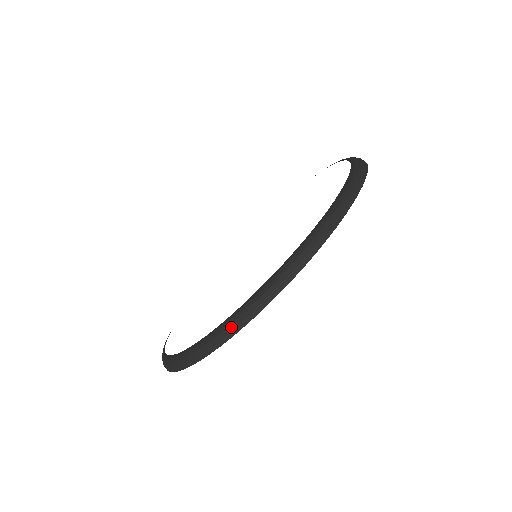
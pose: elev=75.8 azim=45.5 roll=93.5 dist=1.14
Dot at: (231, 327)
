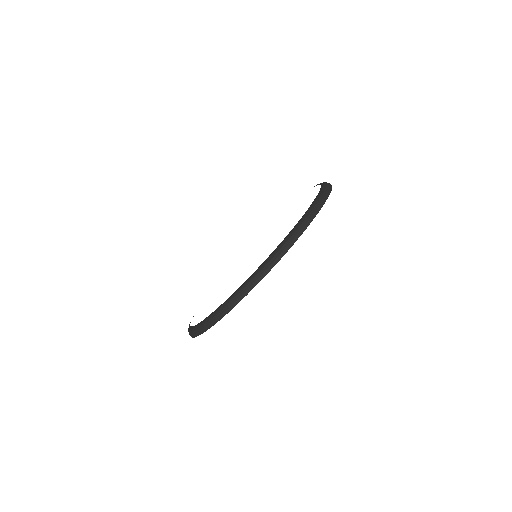
Dot at: (192, 333)
